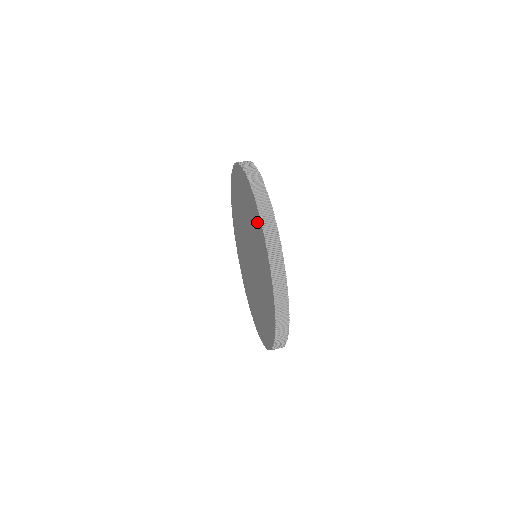
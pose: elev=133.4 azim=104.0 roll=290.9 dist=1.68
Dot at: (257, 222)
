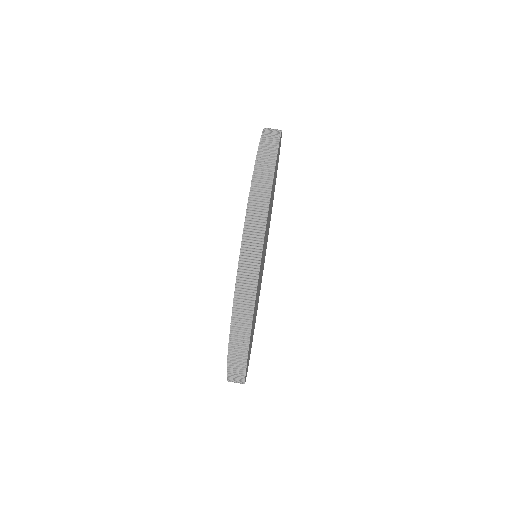
Dot at: occluded
